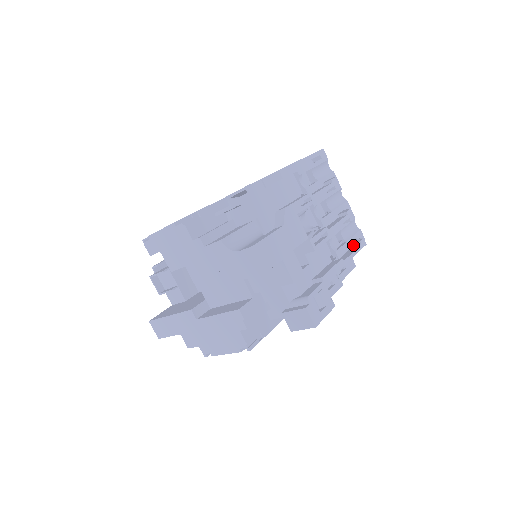
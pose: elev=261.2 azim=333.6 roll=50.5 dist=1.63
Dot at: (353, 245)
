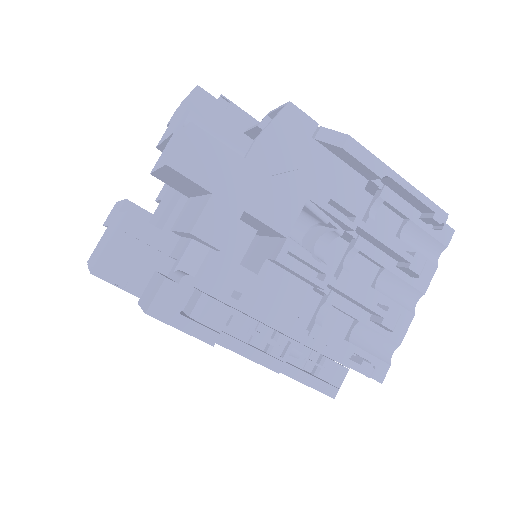
Dot at: (353, 357)
